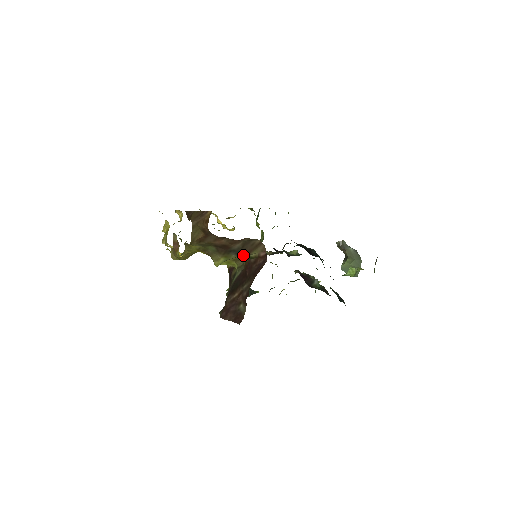
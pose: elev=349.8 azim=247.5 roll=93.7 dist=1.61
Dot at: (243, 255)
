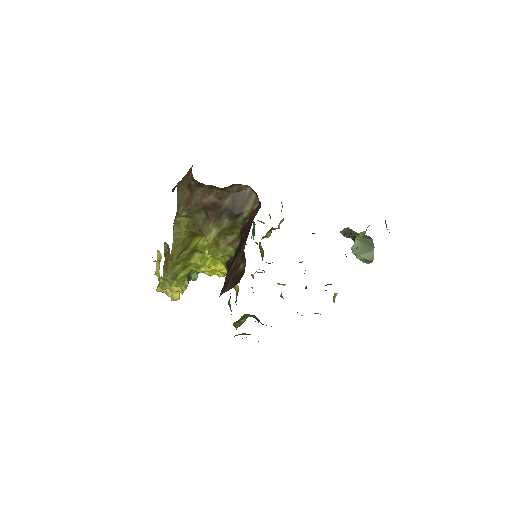
Dot at: (235, 215)
